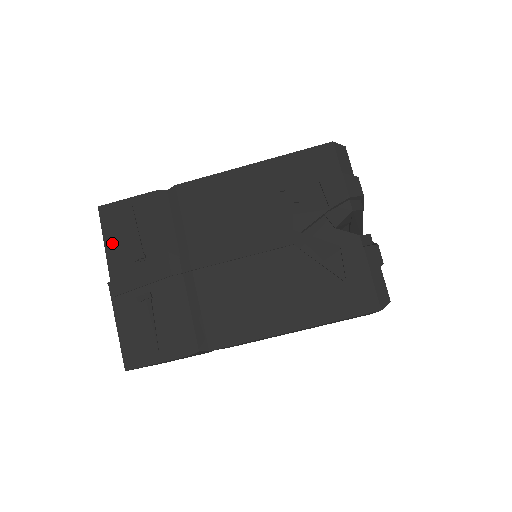
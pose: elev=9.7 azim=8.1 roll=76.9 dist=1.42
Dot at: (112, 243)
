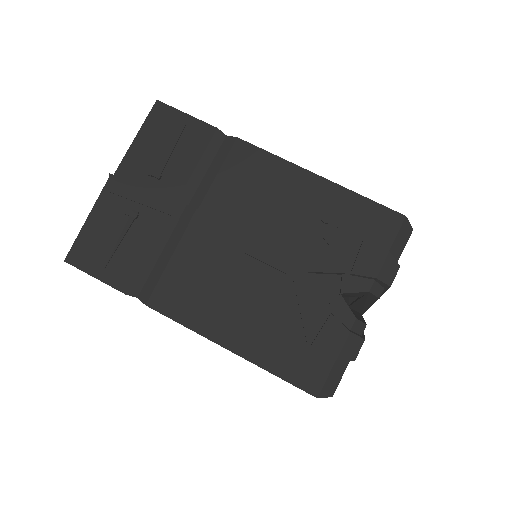
Dot at: (142, 142)
